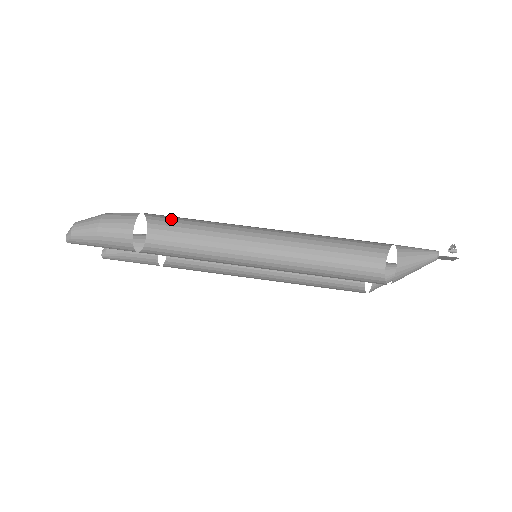
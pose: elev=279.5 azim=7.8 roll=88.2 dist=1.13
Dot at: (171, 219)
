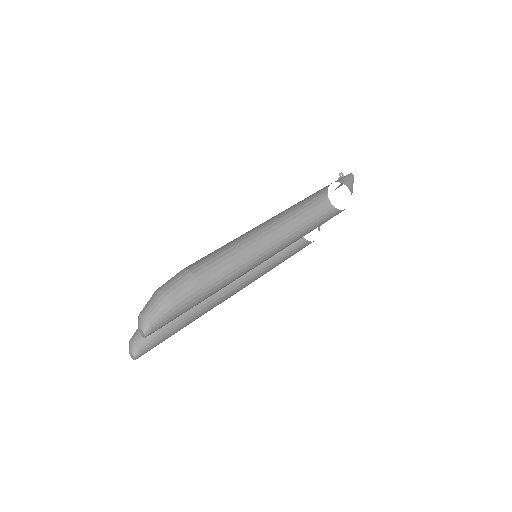
Dot at: (200, 262)
